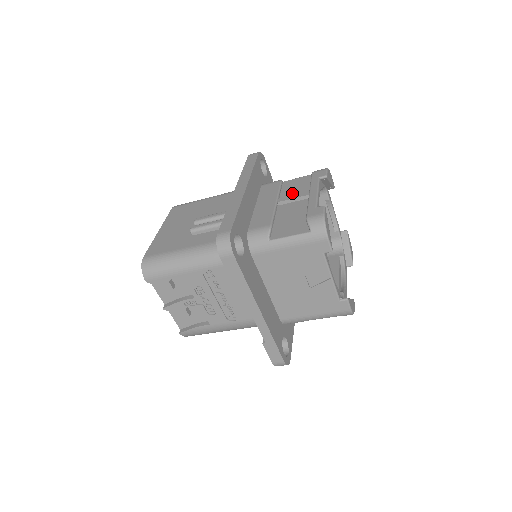
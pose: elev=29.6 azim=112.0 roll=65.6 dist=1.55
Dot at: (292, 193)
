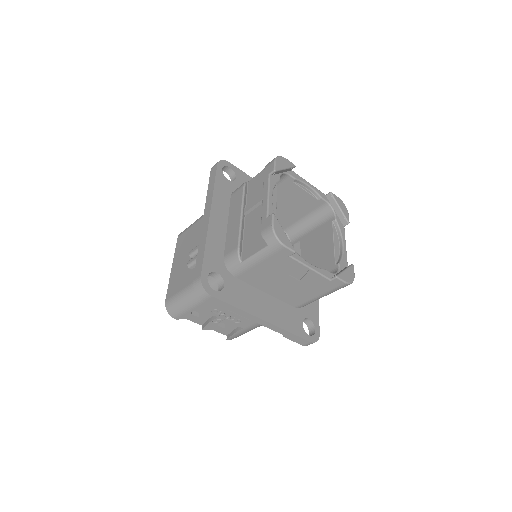
Dot at: (254, 196)
